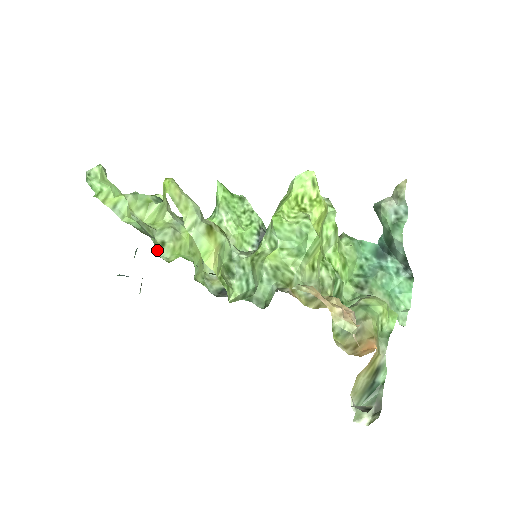
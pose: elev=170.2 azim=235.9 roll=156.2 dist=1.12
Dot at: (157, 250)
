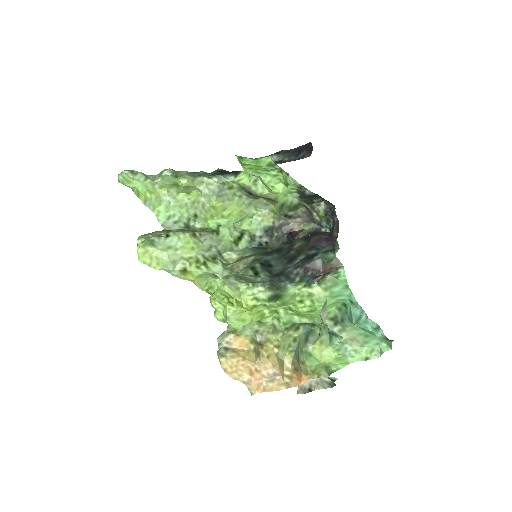
Dot at: (193, 219)
